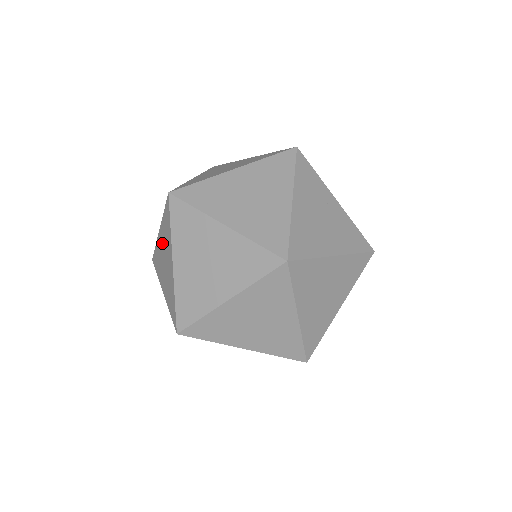
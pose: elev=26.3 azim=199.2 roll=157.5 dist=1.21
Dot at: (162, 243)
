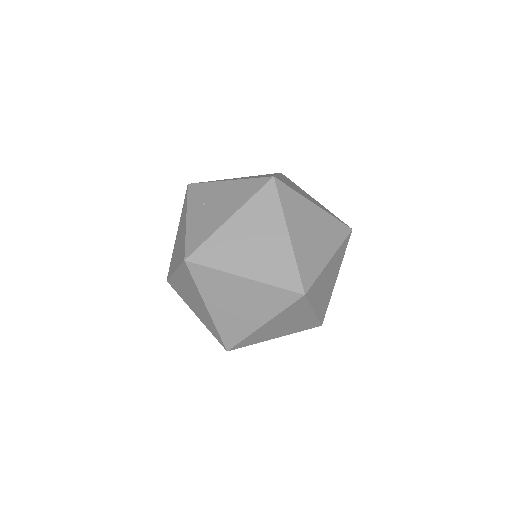
Dot at: (182, 233)
